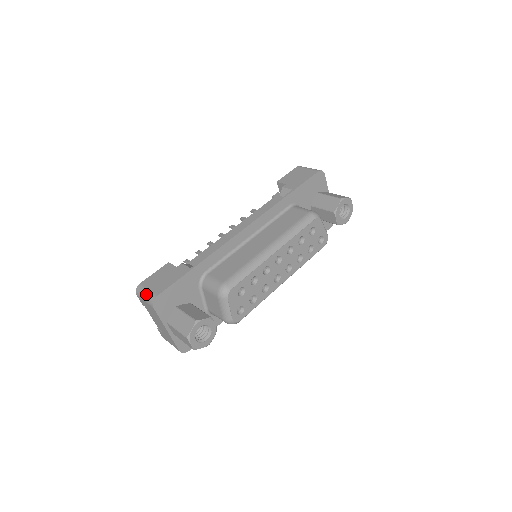
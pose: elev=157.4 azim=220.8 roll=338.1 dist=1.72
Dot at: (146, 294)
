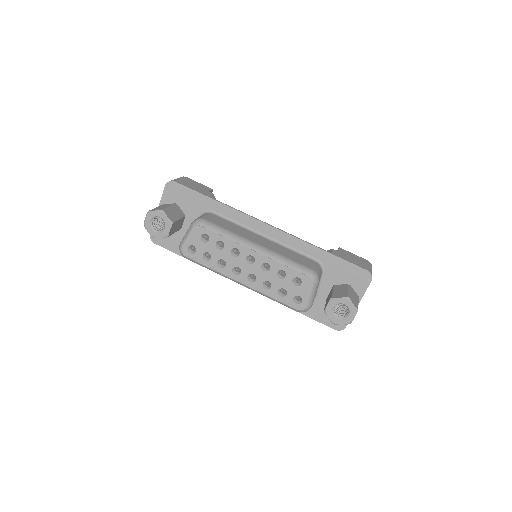
Dot at: (176, 179)
